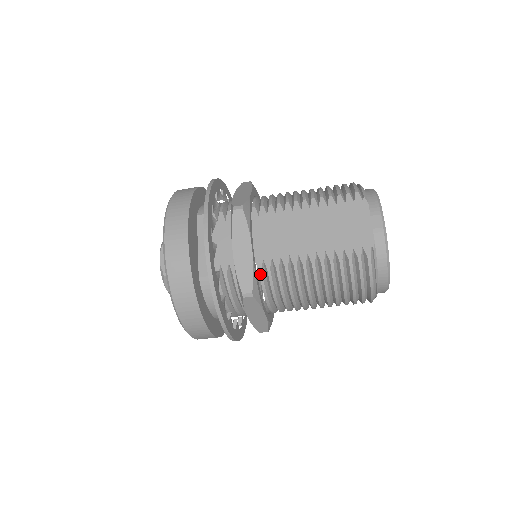
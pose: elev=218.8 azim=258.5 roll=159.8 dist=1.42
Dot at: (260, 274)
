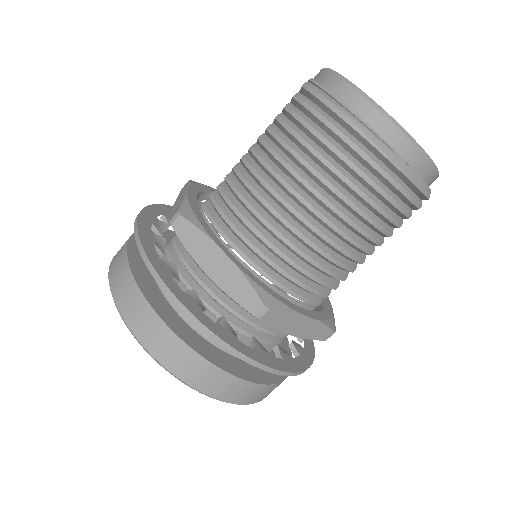
Dot at: (203, 208)
